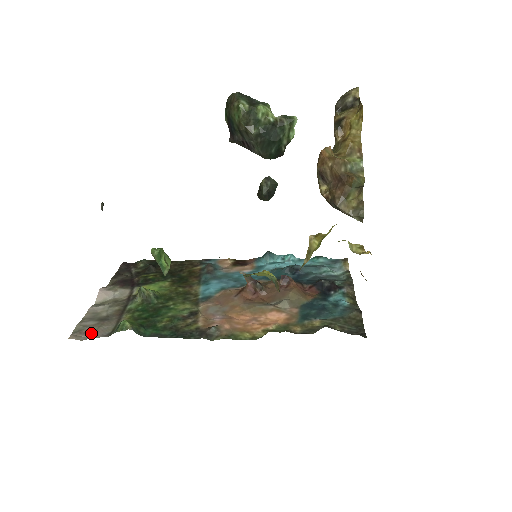
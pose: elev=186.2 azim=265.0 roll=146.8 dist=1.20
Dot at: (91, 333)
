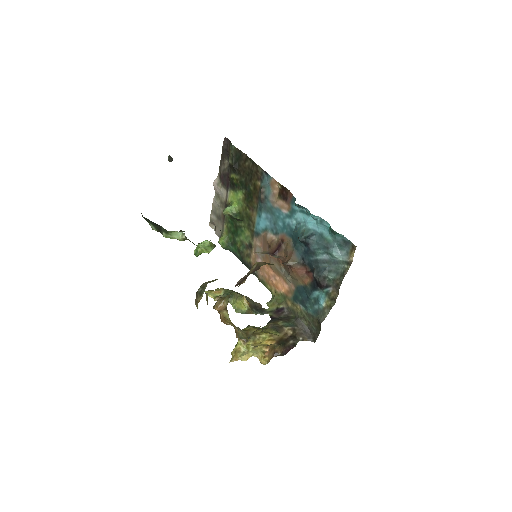
Dot at: (215, 228)
